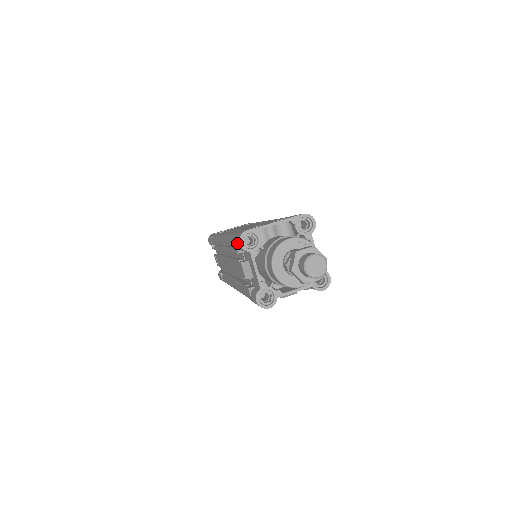
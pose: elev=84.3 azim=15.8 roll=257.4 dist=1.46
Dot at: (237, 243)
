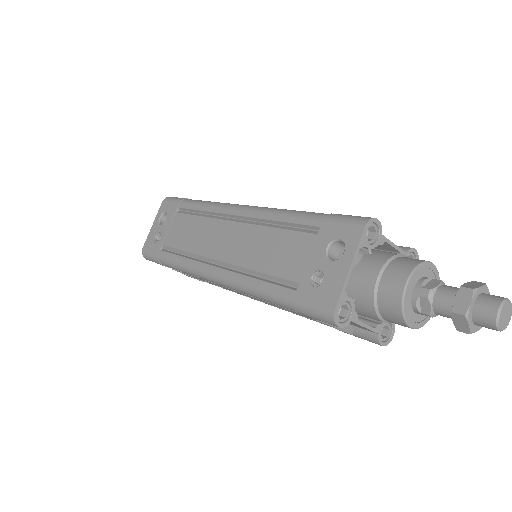
Dot at: occluded
